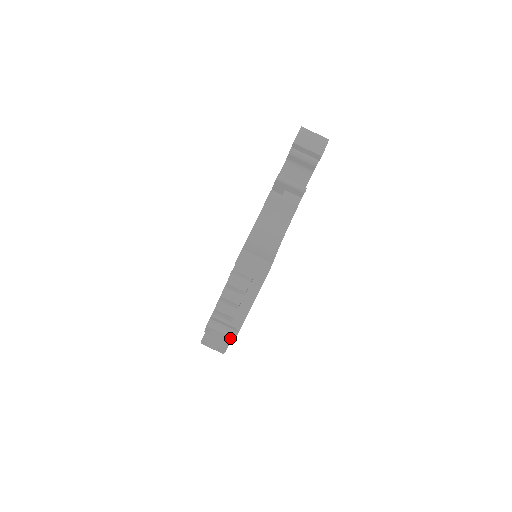
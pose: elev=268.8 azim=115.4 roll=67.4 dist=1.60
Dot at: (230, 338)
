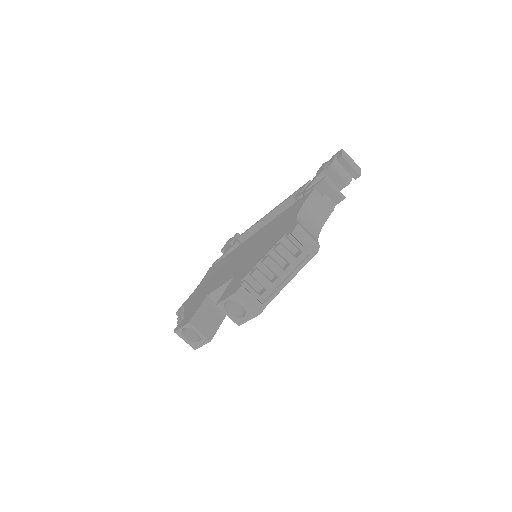
Dot at: (252, 314)
